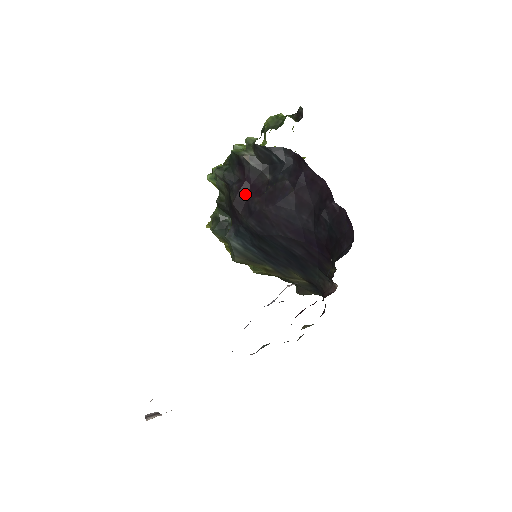
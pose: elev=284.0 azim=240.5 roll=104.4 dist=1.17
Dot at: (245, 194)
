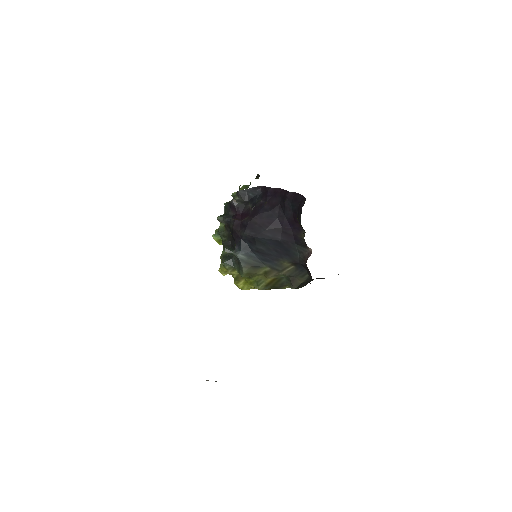
Dot at: (239, 220)
